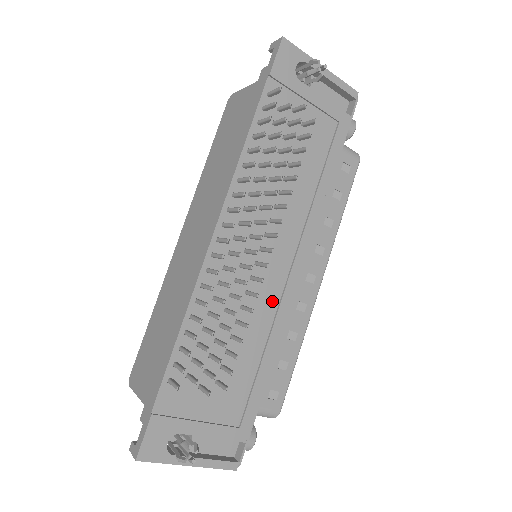
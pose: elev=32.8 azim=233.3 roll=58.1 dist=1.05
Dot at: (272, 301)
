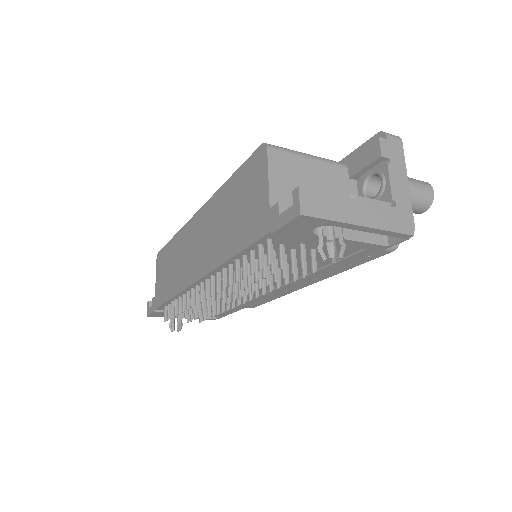
Dot at: occluded
